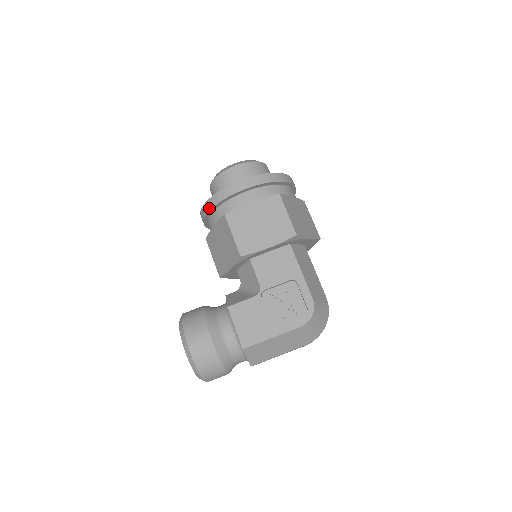
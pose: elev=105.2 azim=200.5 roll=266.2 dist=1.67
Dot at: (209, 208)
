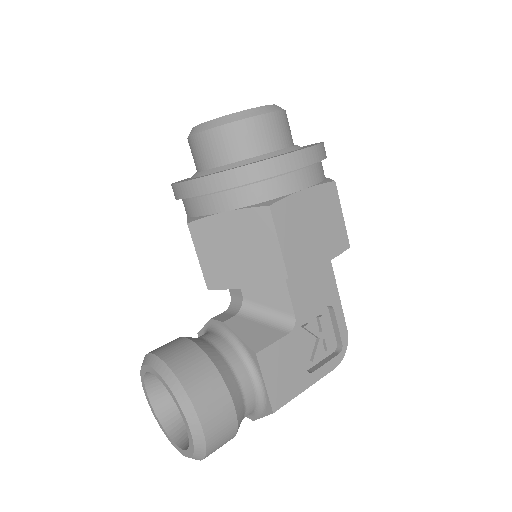
Dot at: (230, 184)
